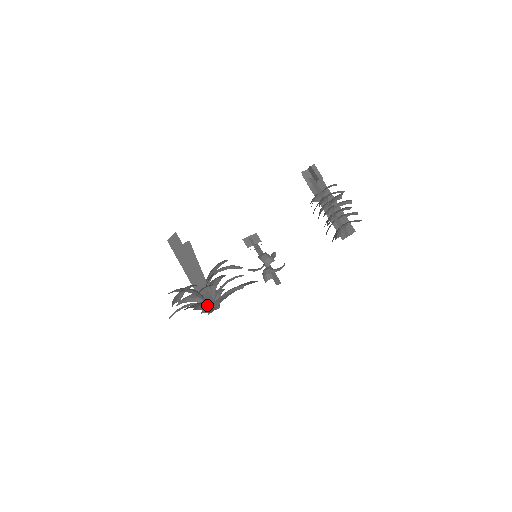
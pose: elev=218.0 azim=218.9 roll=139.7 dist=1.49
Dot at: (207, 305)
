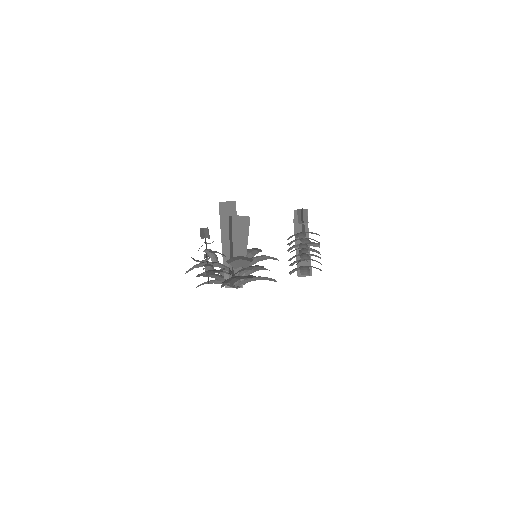
Dot at: occluded
